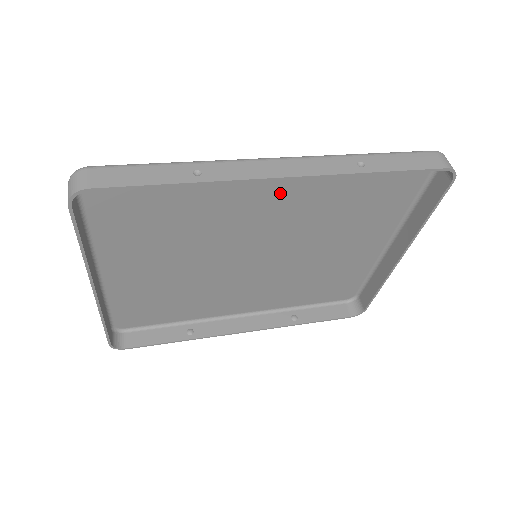
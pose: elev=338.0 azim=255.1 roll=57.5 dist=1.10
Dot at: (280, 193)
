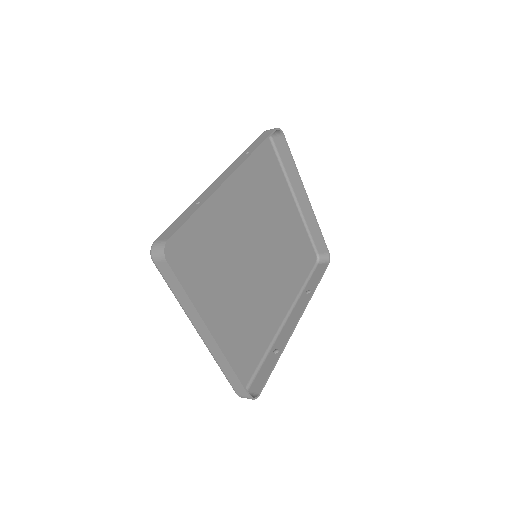
Dot at: (233, 201)
